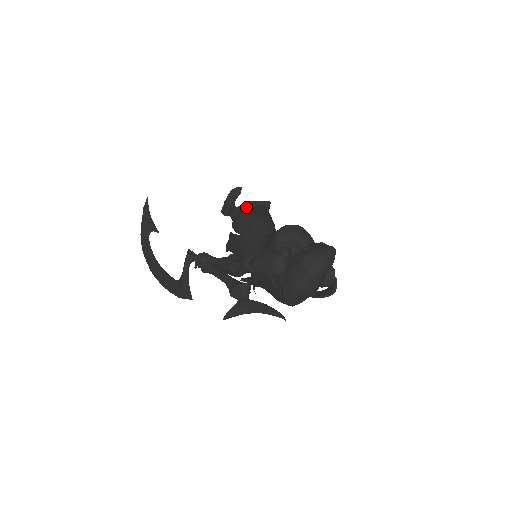
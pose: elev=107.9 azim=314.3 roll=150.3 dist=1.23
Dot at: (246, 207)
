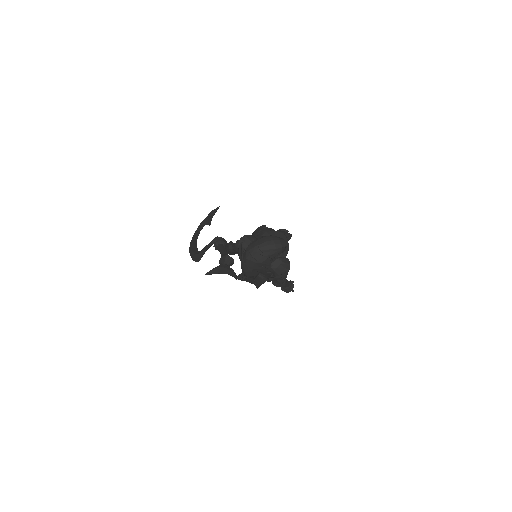
Dot at: occluded
